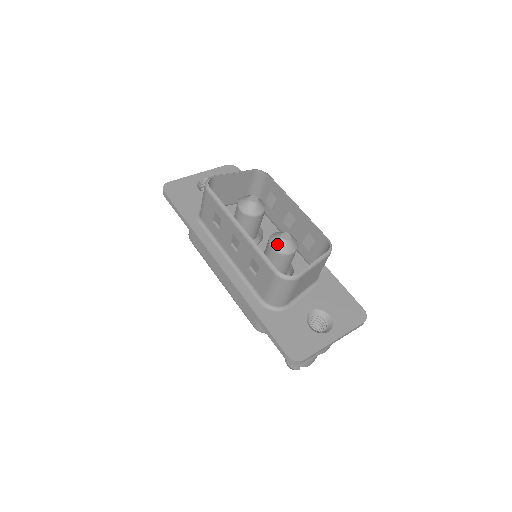
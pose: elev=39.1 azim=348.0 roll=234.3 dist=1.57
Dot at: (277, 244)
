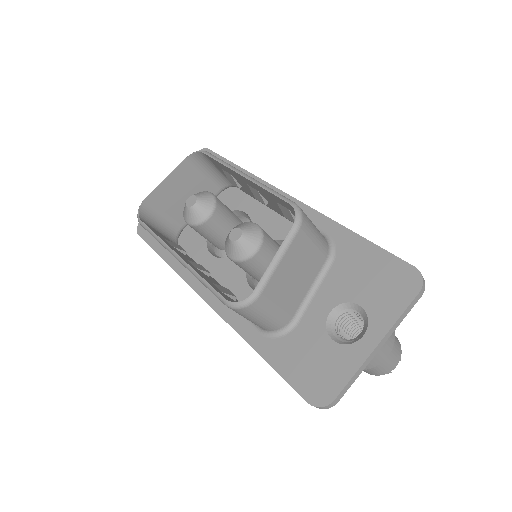
Dot at: (230, 251)
